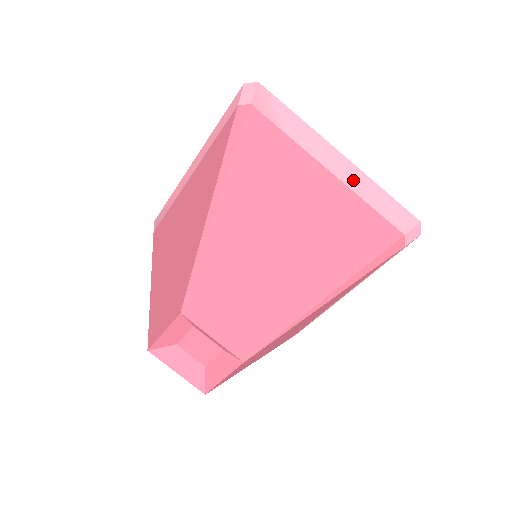
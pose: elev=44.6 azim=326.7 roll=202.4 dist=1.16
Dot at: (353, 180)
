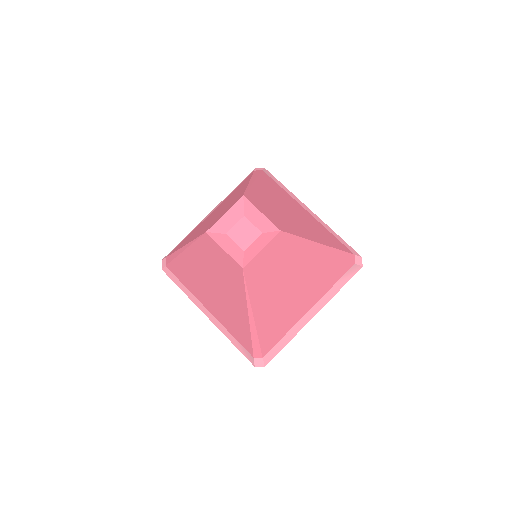
Dot at: (321, 222)
